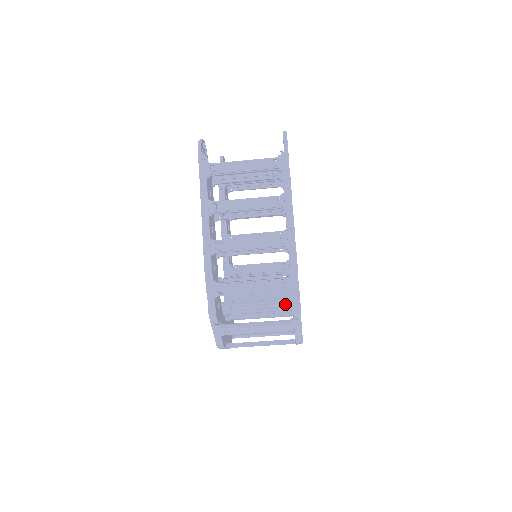
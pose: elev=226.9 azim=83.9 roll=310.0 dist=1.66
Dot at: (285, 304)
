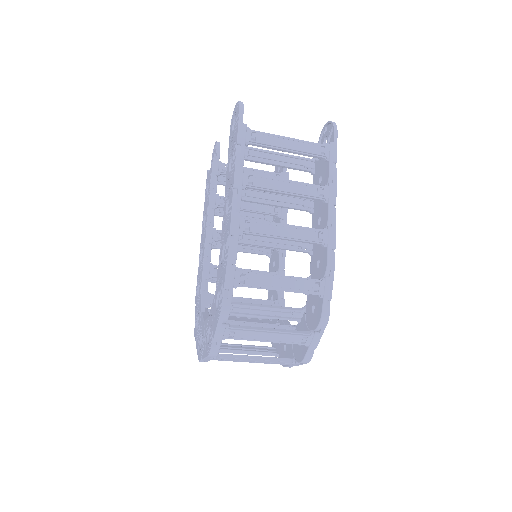
Dot at: (295, 314)
